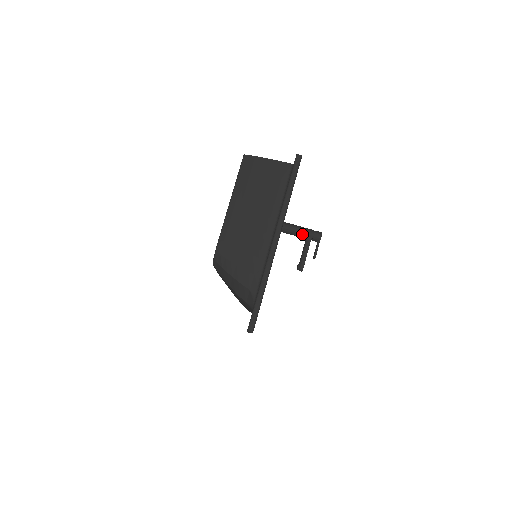
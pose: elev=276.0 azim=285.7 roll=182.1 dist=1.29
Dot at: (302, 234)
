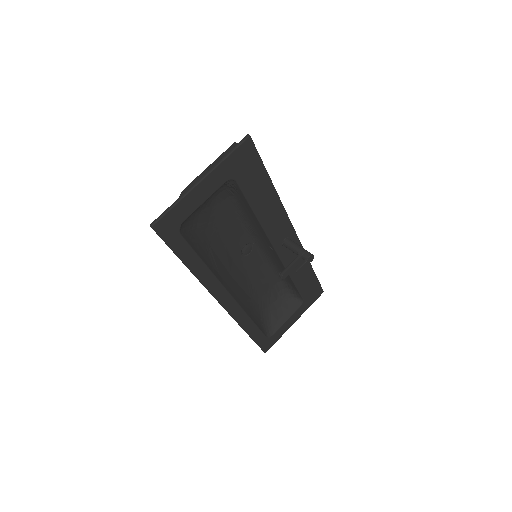
Dot at: (296, 250)
